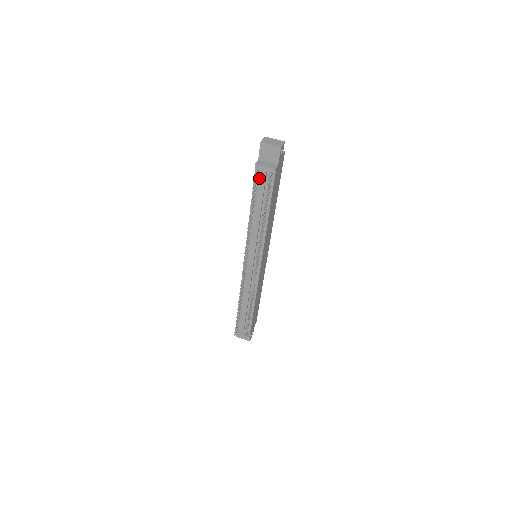
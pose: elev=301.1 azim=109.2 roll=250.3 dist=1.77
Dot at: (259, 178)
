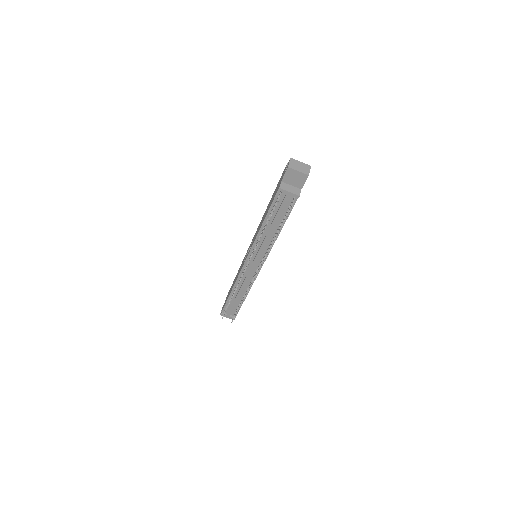
Dot at: (279, 199)
